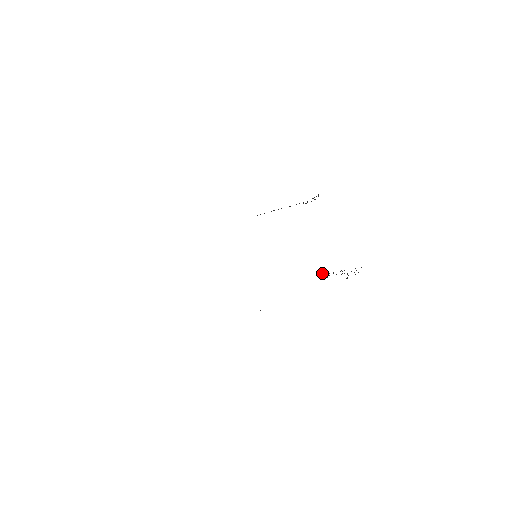
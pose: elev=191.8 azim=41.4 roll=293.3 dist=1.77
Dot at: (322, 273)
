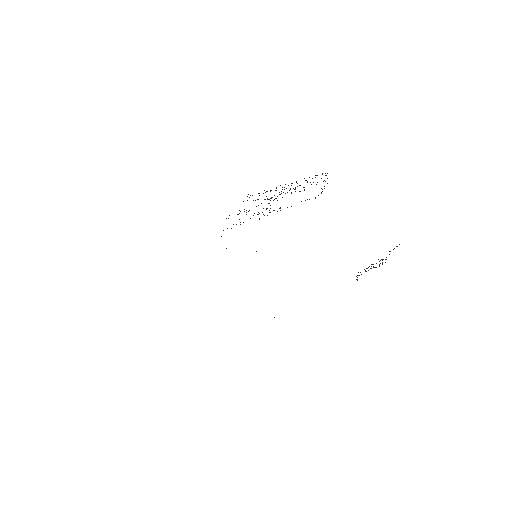
Dot at: (358, 272)
